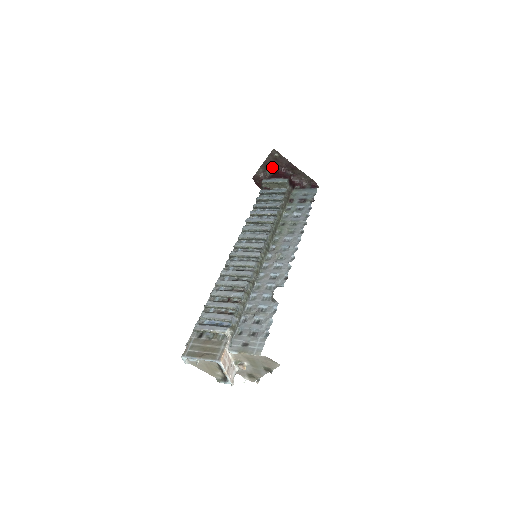
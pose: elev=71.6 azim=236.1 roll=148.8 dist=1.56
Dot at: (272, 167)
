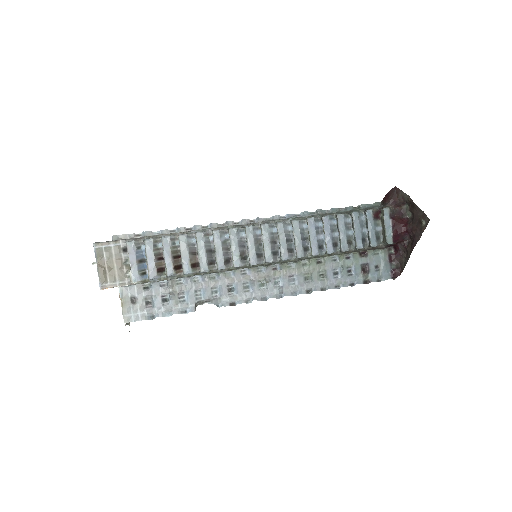
Dot at: (413, 213)
